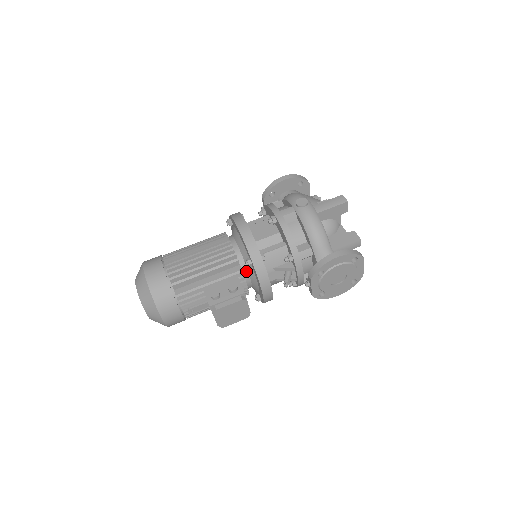
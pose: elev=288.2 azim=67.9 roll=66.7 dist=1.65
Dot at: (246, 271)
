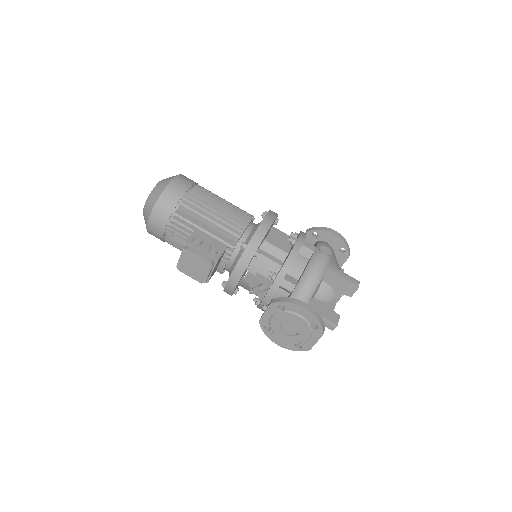
Dot at: (237, 252)
